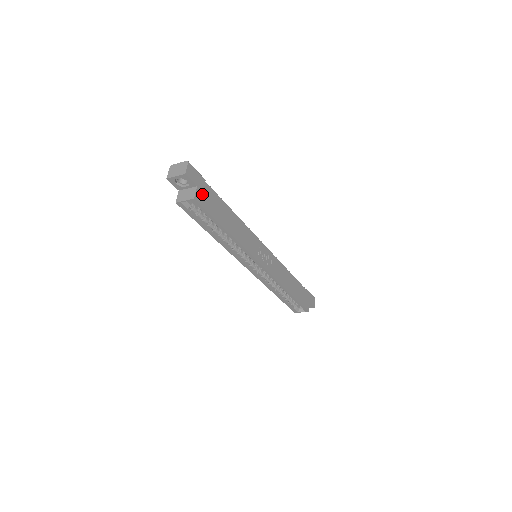
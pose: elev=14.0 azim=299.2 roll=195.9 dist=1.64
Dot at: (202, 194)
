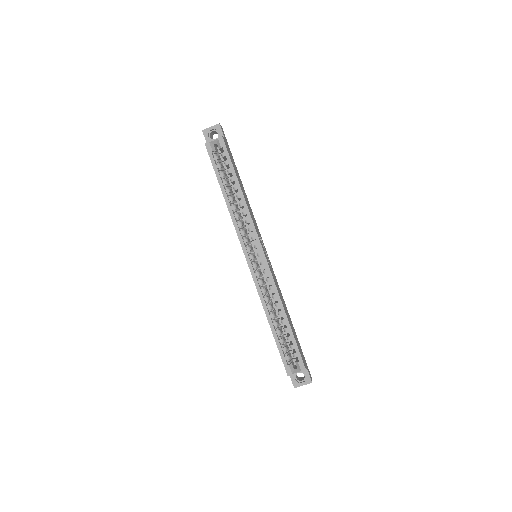
Dot at: (227, 146)
